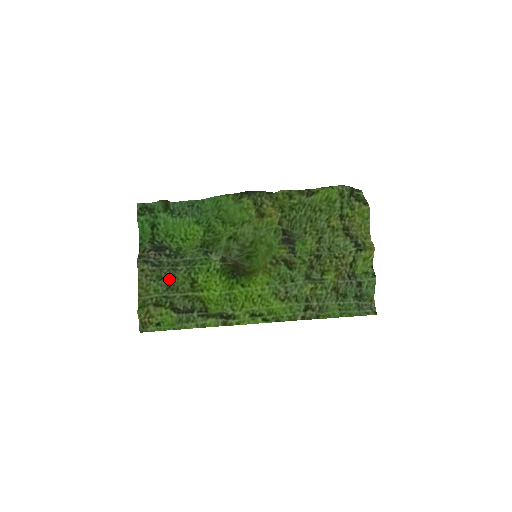
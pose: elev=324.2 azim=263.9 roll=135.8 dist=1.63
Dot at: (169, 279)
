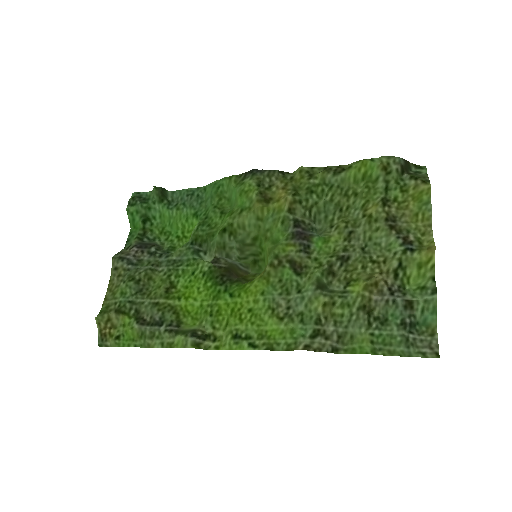
Dot at: (143, 281)
